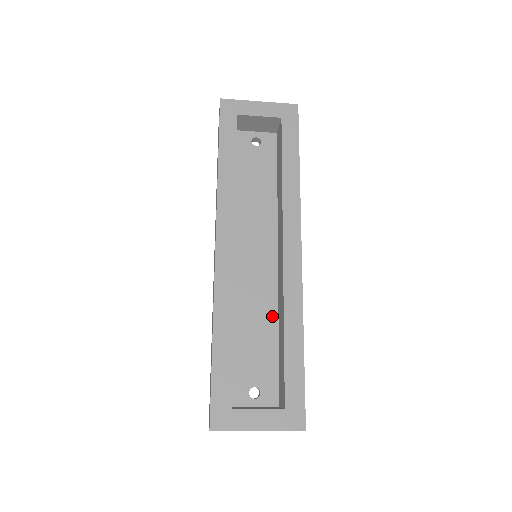
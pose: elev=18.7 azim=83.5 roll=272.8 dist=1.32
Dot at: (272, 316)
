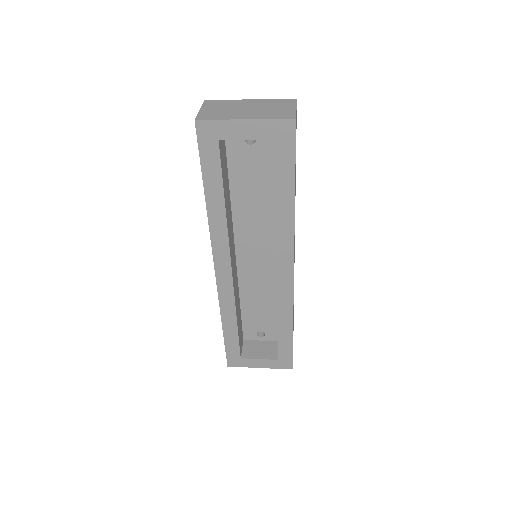
Dot at: (273, 293)
